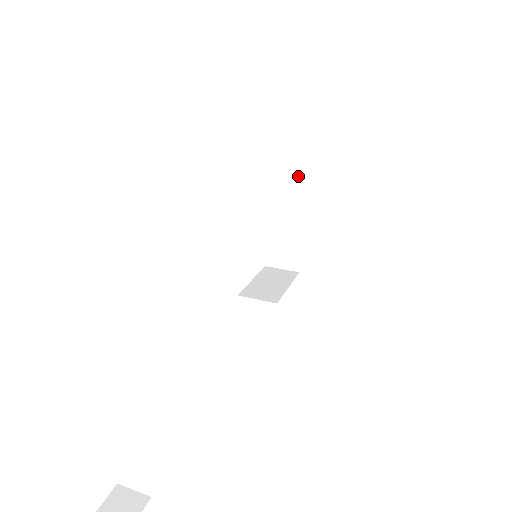
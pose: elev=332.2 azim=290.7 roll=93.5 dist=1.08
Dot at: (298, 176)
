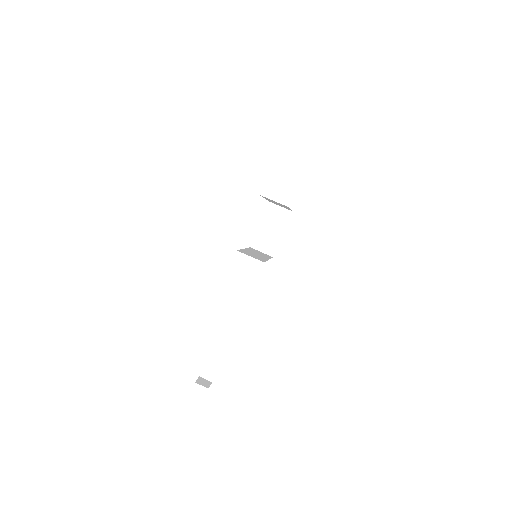
Dot at: occluded
